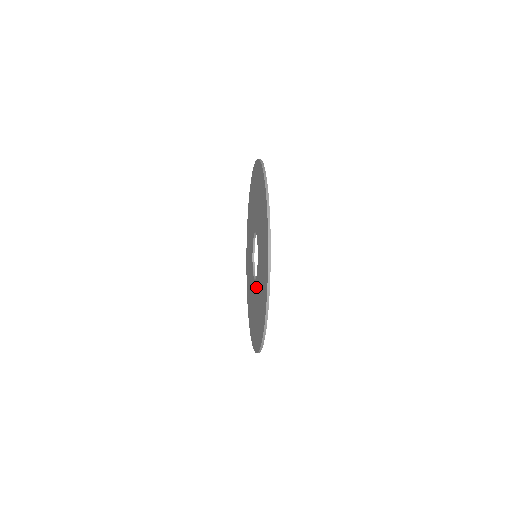
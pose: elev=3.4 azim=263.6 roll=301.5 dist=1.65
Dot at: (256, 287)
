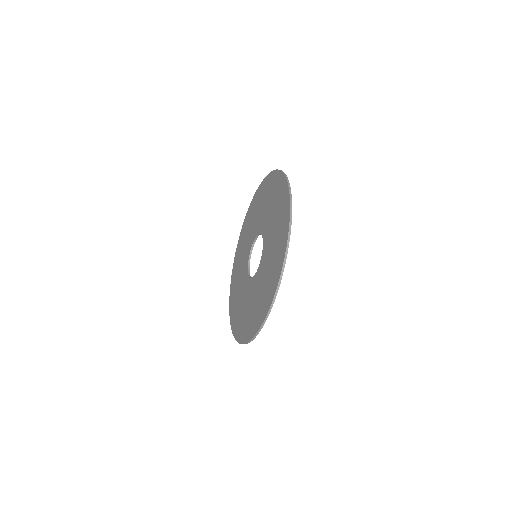
Dot at: (257, 277)
